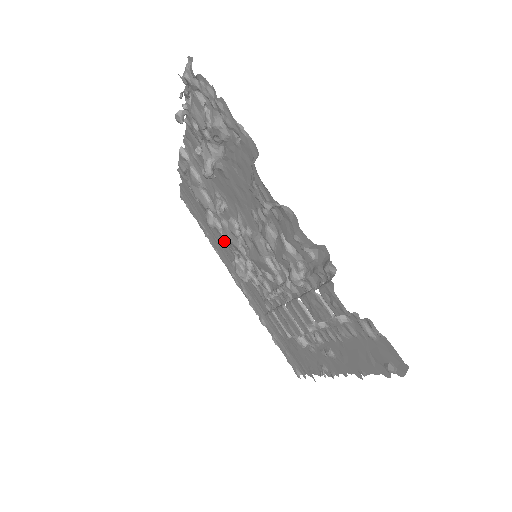
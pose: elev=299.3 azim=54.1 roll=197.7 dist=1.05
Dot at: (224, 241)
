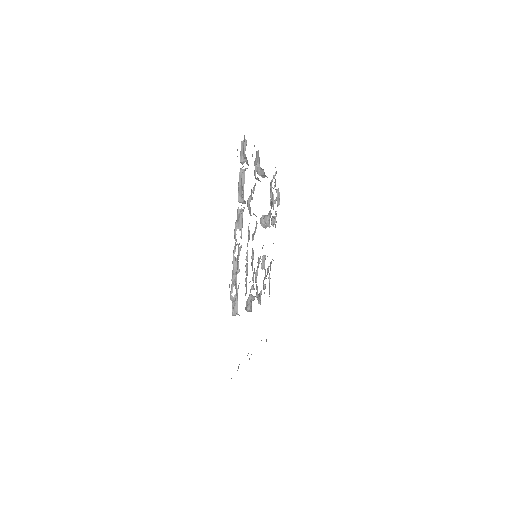
Dot at: occluded
